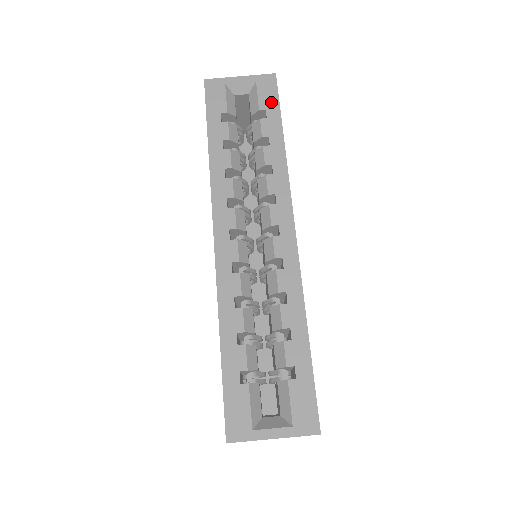
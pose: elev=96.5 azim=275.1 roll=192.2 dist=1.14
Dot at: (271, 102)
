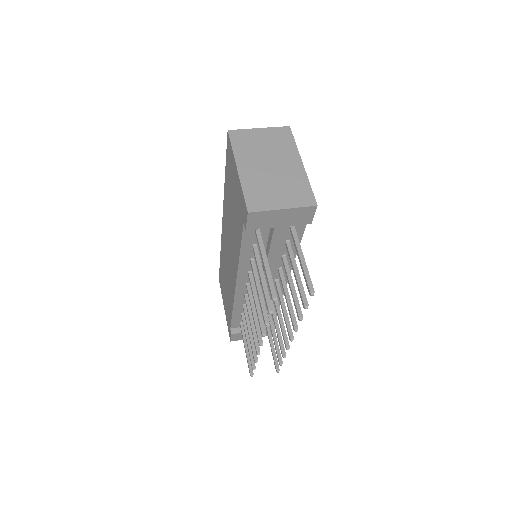
Dot at: occluded
